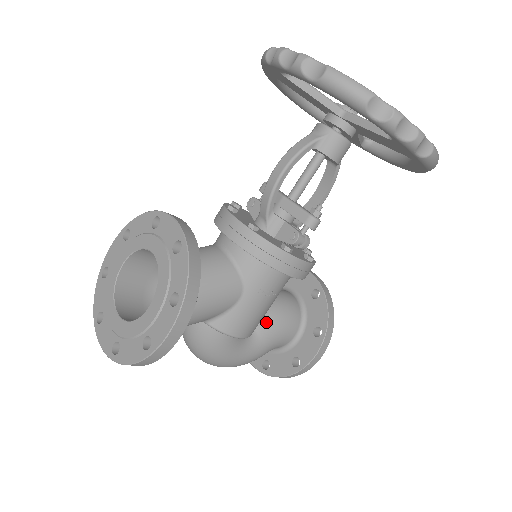
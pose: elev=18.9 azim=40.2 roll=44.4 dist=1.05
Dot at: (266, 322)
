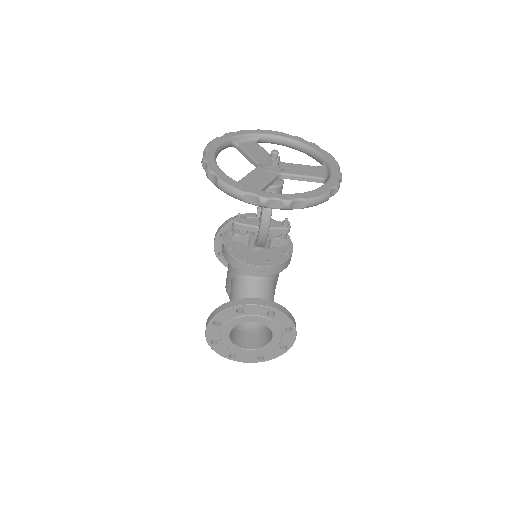
Dot at: occluded
